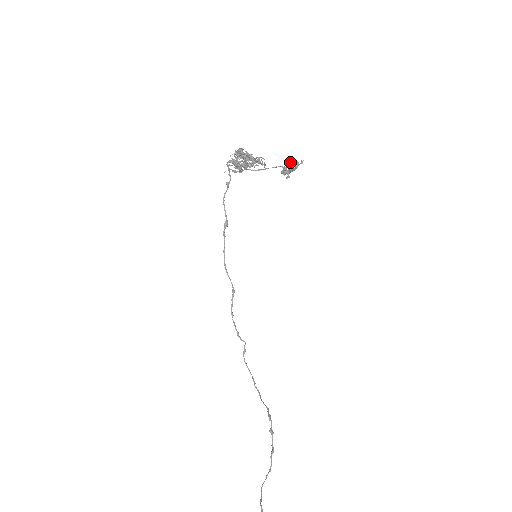
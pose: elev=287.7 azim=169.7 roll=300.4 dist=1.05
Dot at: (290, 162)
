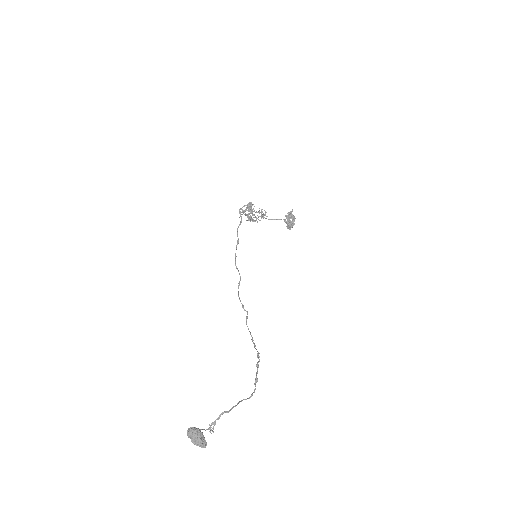
Dot at: occluded
